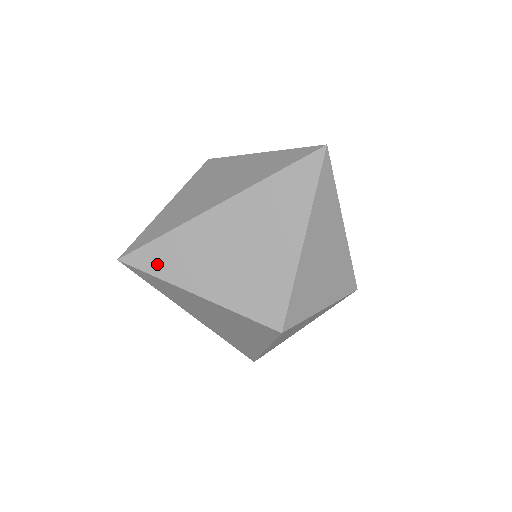
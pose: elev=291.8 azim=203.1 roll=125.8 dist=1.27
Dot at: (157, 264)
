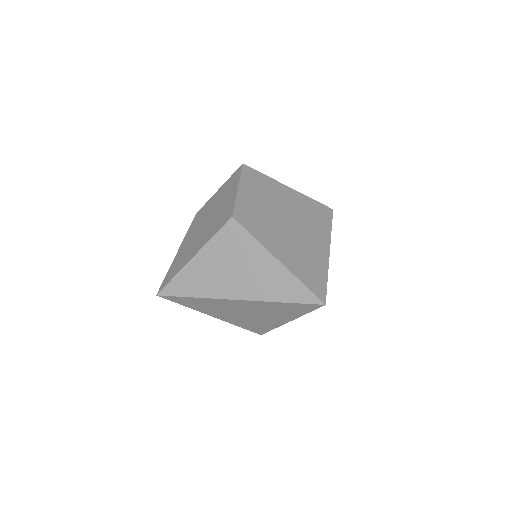
Dot at: (186, 303)
